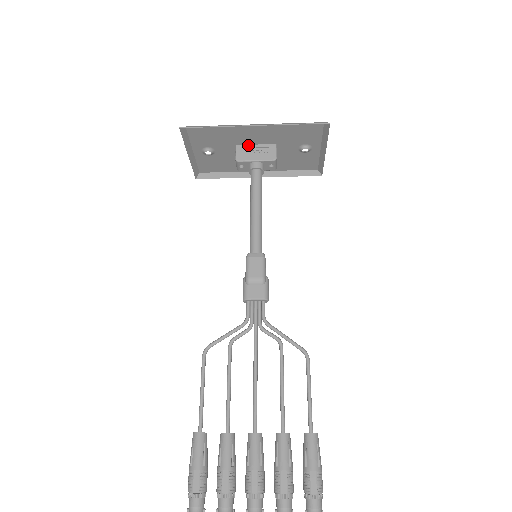
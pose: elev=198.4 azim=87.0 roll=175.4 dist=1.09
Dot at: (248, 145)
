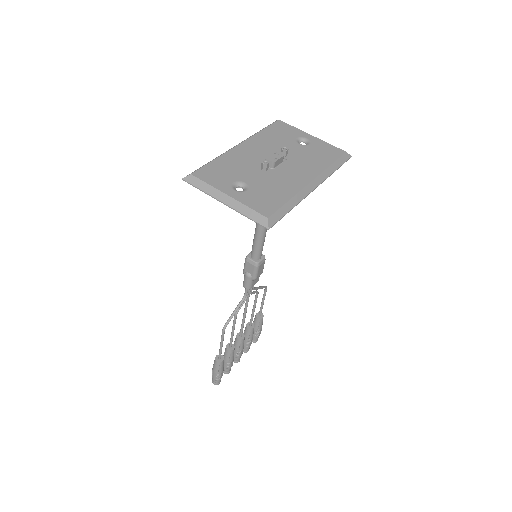
Dot at: (277, 172)
